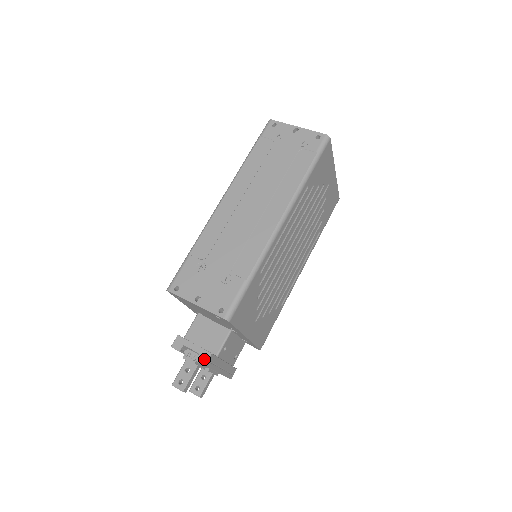
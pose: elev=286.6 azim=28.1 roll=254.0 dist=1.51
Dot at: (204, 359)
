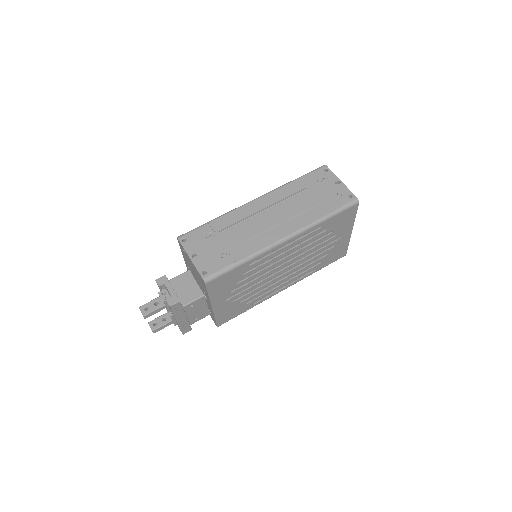
Dot at: (172, 302)
